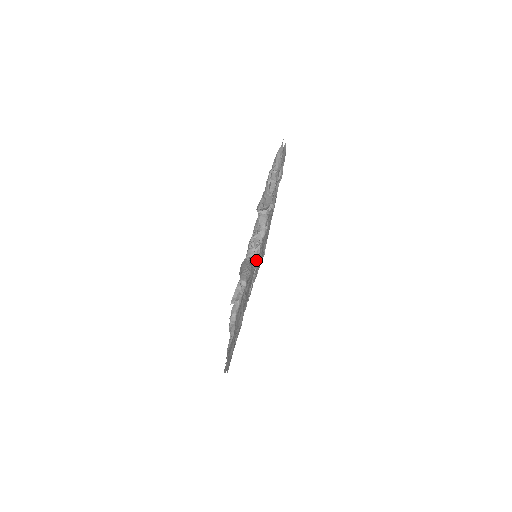
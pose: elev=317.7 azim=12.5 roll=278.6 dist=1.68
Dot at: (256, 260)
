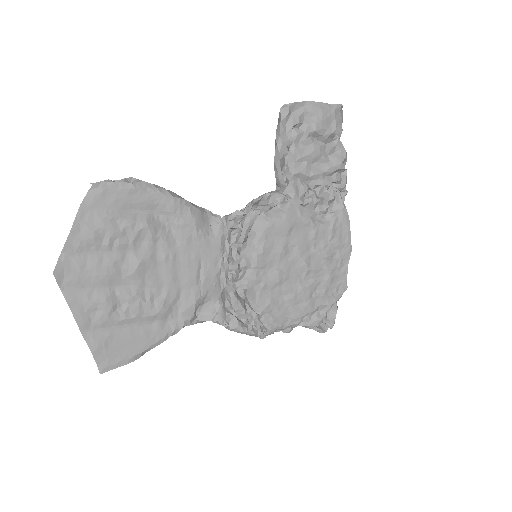
Dot at: (224, 228)
